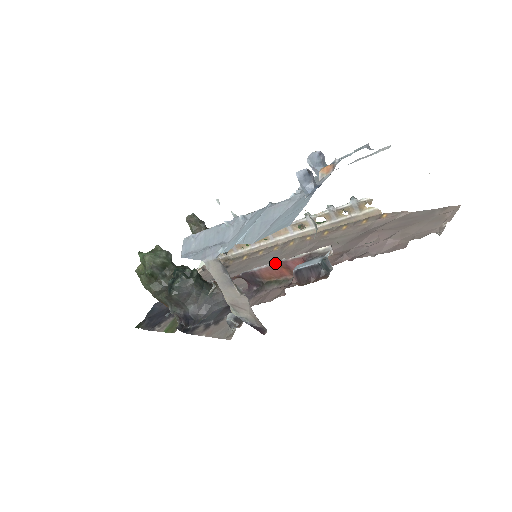
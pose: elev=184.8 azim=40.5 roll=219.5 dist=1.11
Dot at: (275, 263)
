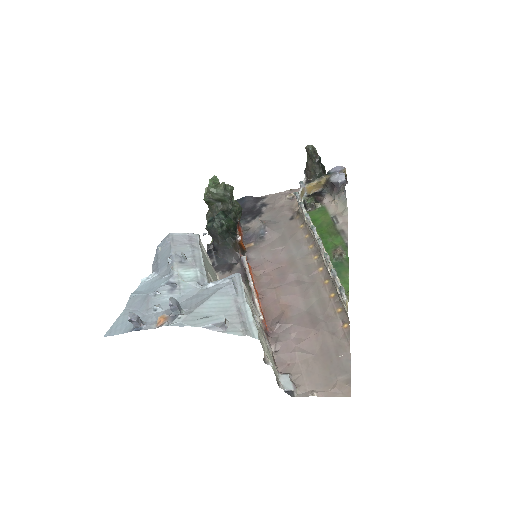
Dot at: (249, 278)
